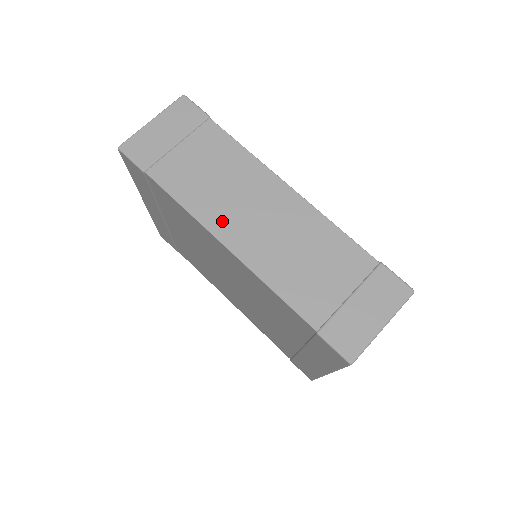
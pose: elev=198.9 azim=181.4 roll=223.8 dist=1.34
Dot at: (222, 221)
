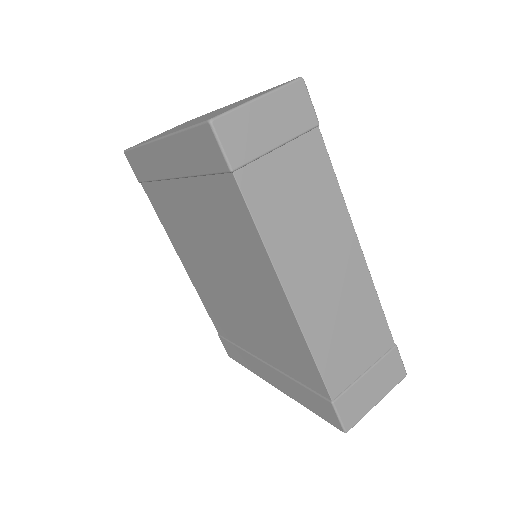
Dot at: (293, 267)
